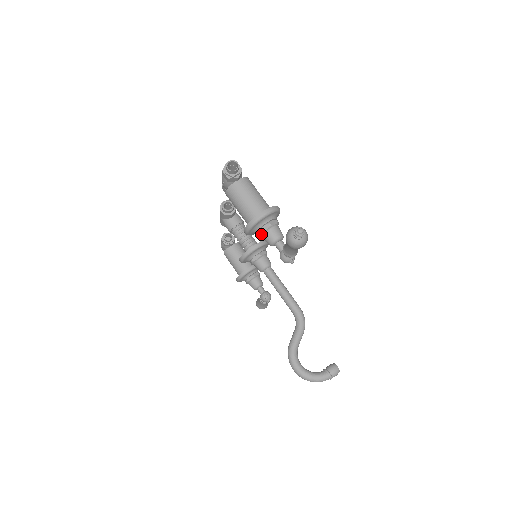
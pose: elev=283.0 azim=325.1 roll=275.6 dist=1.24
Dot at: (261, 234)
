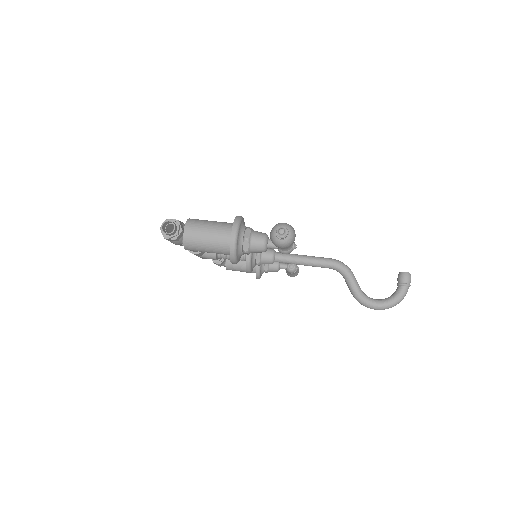
Dot at: (248, 252)
